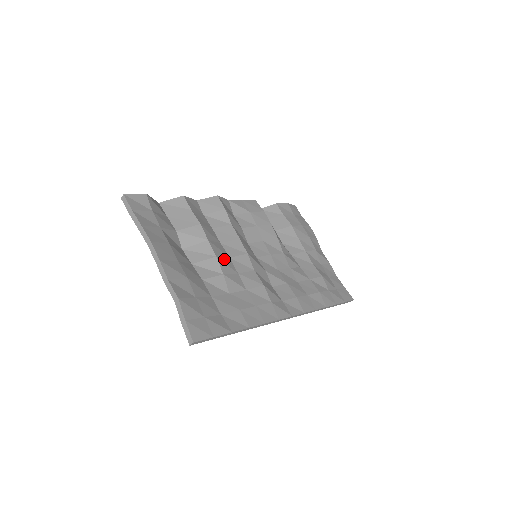
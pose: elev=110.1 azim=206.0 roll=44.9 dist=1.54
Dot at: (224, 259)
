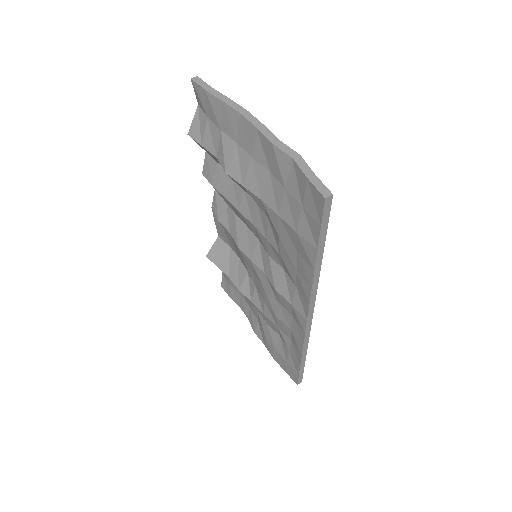
Dot at: occluded
